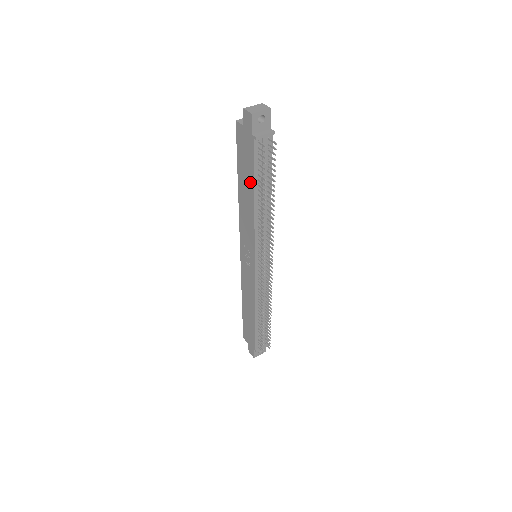
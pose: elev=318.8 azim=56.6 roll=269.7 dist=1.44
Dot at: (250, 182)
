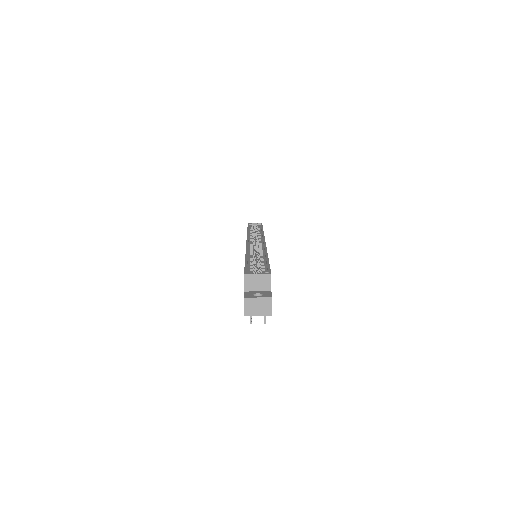
Dot at: occluded
